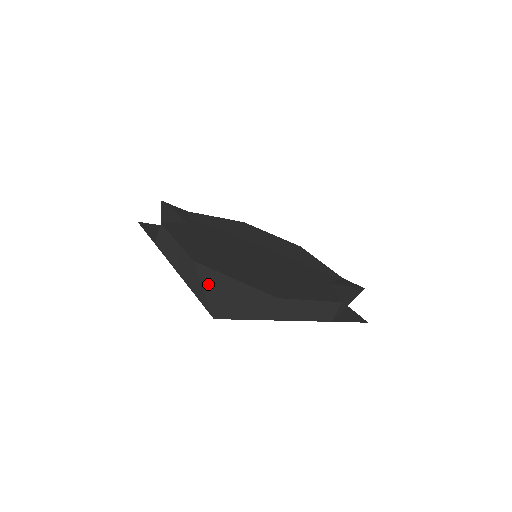
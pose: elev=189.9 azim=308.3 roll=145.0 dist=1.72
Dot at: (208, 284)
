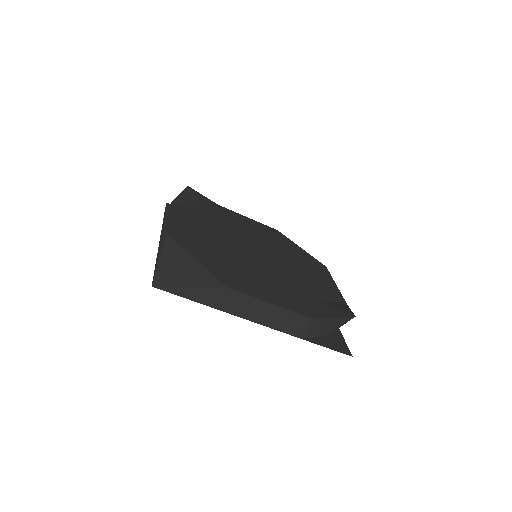
Dot at: (166, 256)
